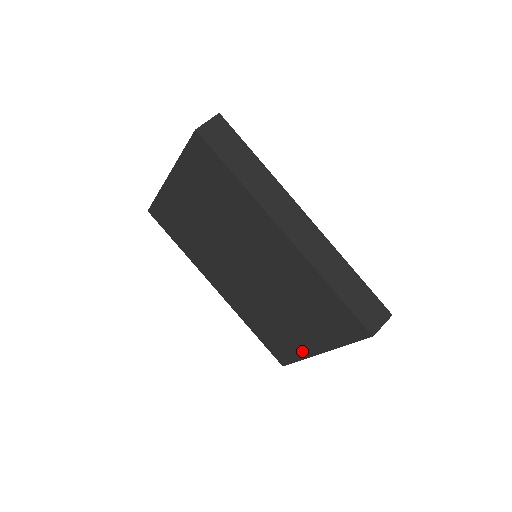
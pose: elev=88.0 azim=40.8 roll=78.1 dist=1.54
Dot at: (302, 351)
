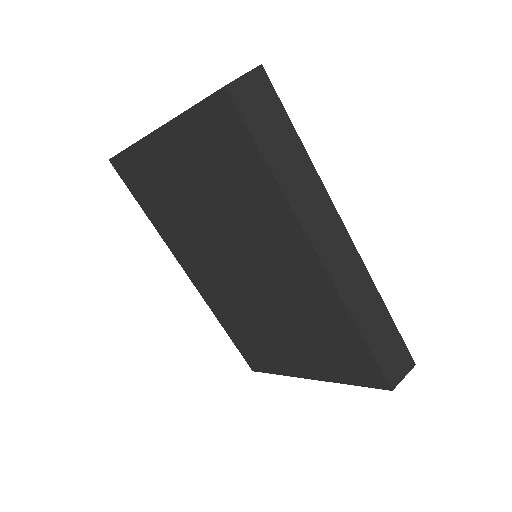
Dot at: (286, 368)
